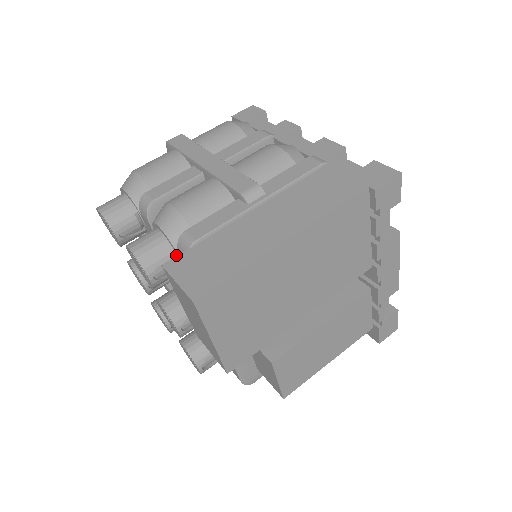
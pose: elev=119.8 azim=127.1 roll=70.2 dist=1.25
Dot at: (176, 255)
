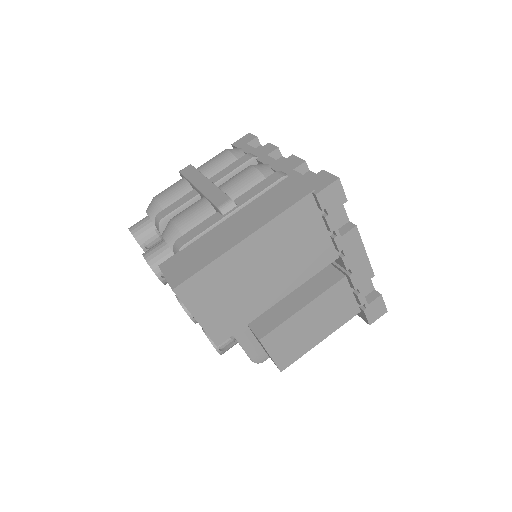
Dot at: occluded
